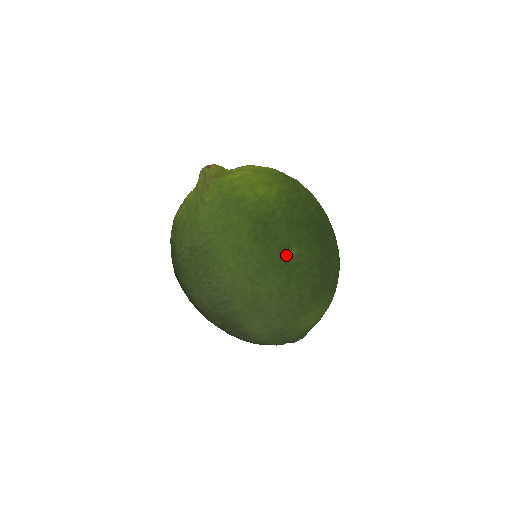
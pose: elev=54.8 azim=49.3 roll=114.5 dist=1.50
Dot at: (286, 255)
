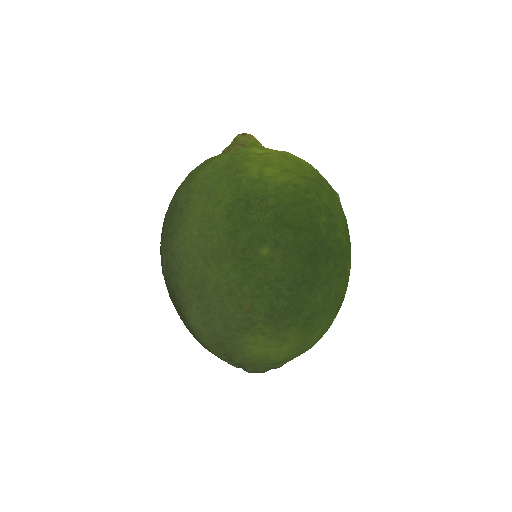
Dot at: (253, 250)
